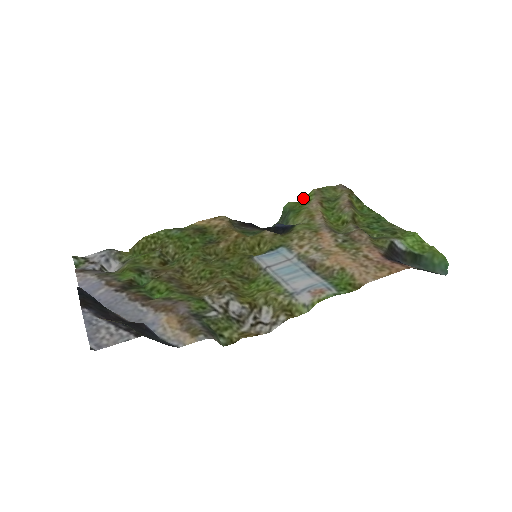
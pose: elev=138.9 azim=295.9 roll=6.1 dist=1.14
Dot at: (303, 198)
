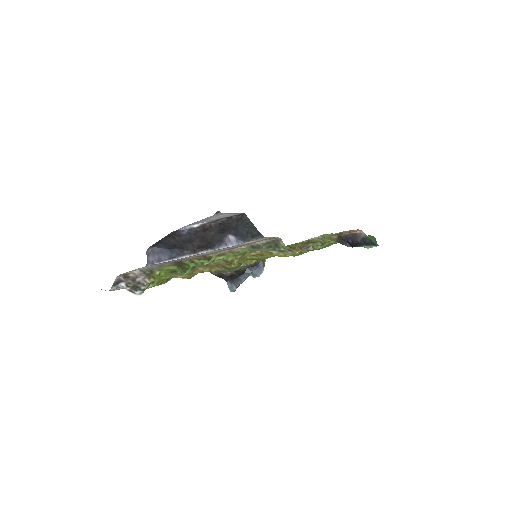
Dot at: occluded
